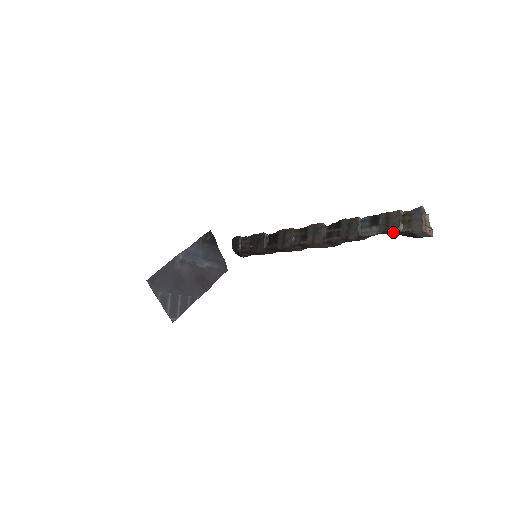
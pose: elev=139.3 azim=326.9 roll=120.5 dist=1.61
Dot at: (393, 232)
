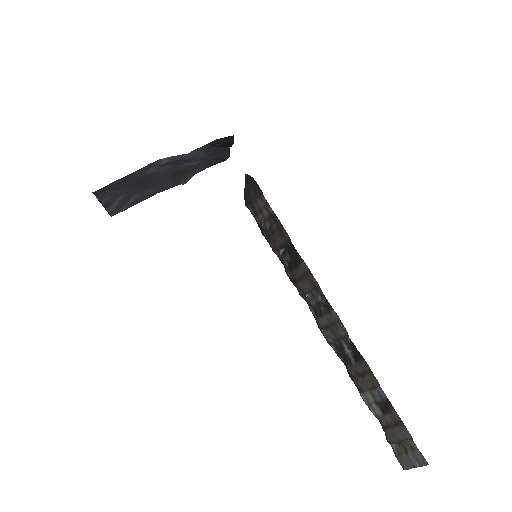
Dot at: (385, 433)
